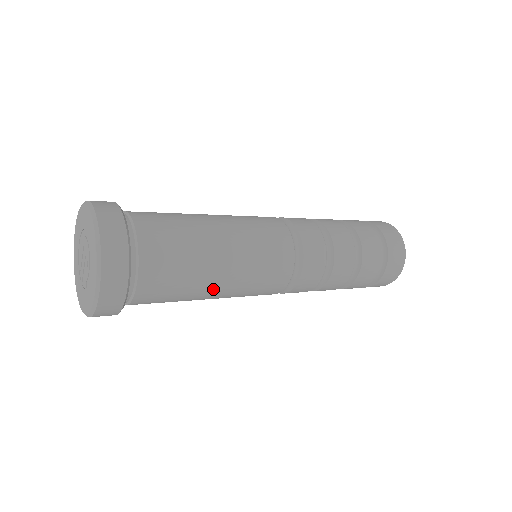
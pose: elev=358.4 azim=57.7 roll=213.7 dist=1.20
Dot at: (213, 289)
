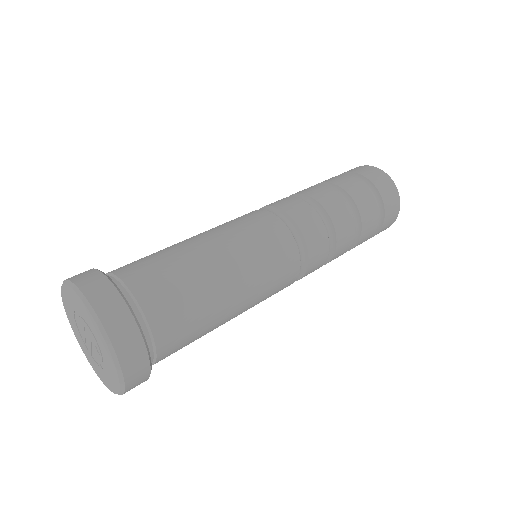
Dot at: (226, 321)
